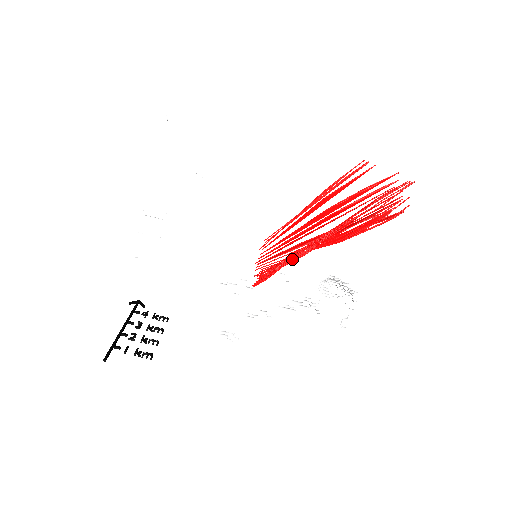
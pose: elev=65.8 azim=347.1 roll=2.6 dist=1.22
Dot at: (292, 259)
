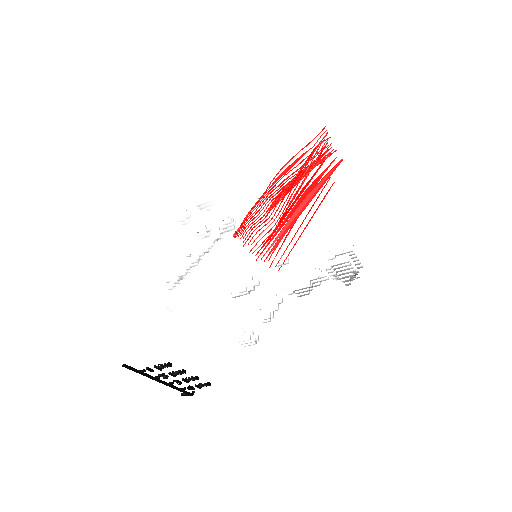
Dot at: (256, 204)
